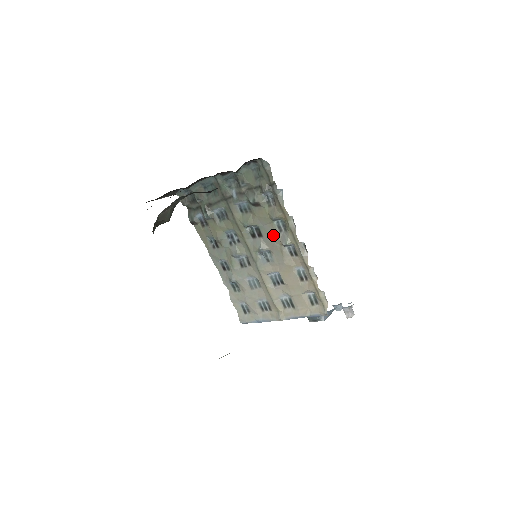
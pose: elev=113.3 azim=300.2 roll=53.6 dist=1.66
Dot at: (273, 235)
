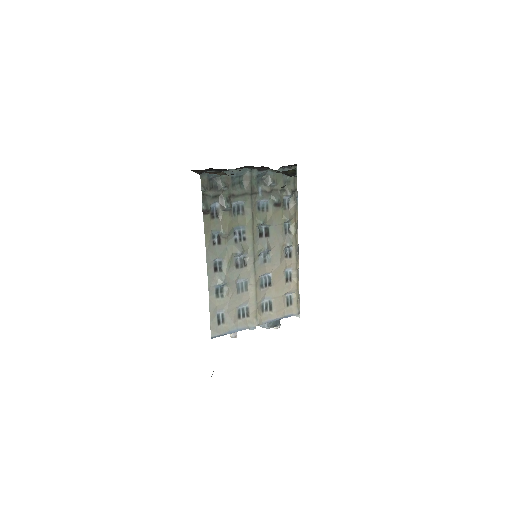
Dot at: (280, 236)
